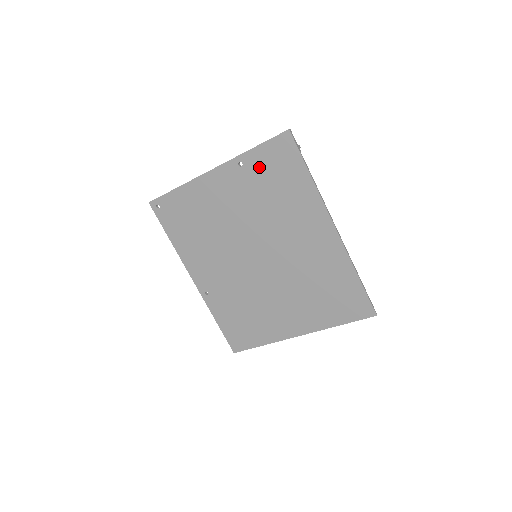
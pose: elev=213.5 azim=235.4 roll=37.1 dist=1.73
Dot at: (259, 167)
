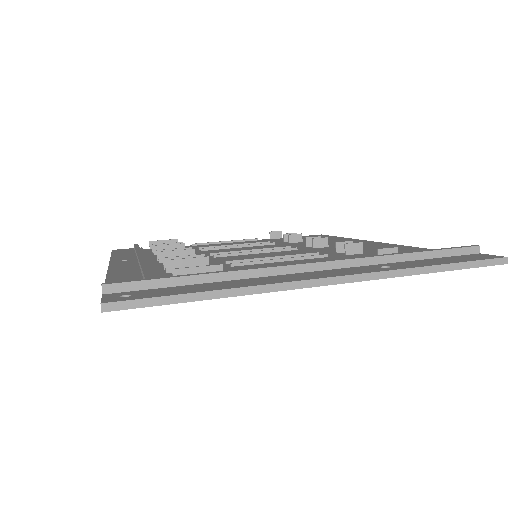
Dot at: occluded
